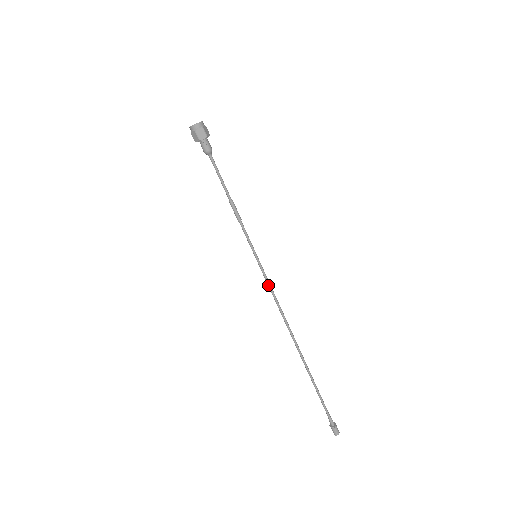
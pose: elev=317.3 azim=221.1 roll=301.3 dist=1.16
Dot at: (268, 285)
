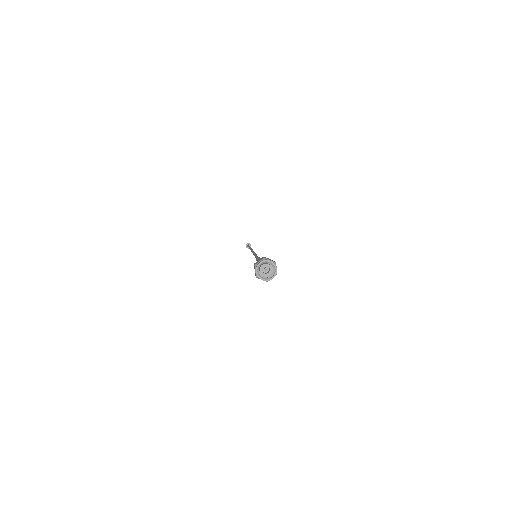
Dot at: occluded
